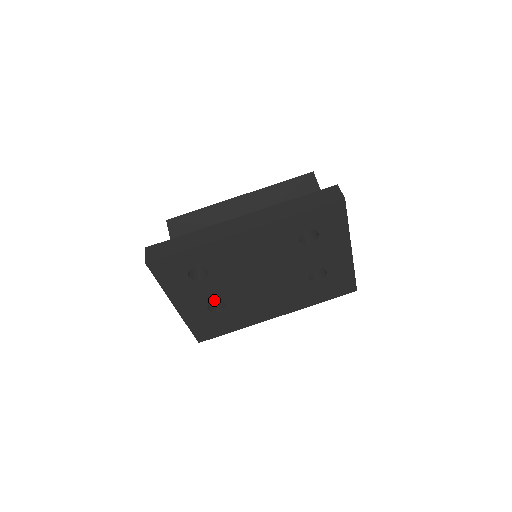
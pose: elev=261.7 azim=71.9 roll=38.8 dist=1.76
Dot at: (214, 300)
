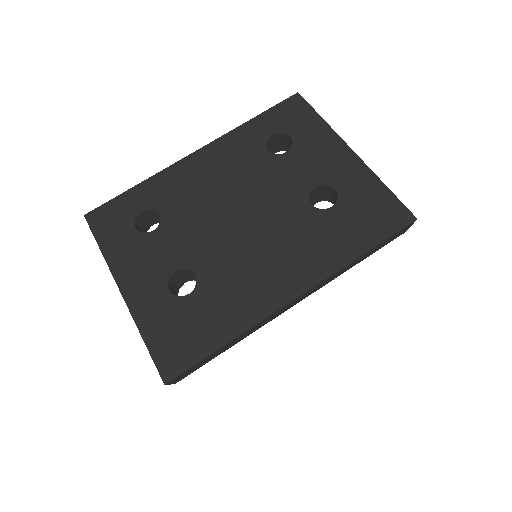
Dot at: (176, 269)
